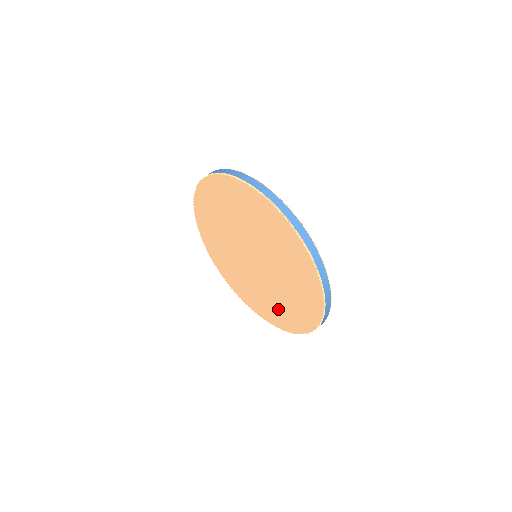
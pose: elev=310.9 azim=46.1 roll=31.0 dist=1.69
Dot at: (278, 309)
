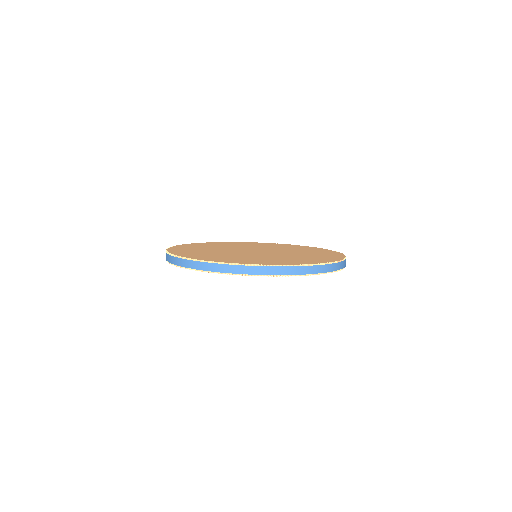
Dot at: occluded
